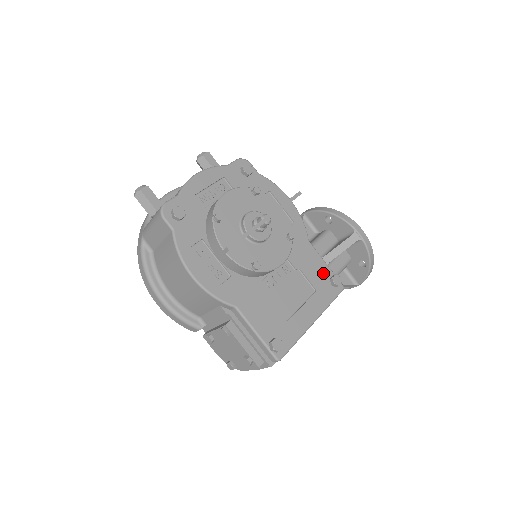
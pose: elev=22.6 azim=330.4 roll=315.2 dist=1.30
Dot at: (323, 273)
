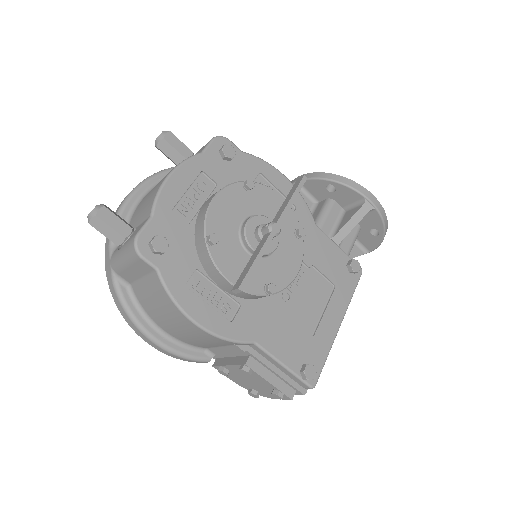
Dot at: (338, 261)
